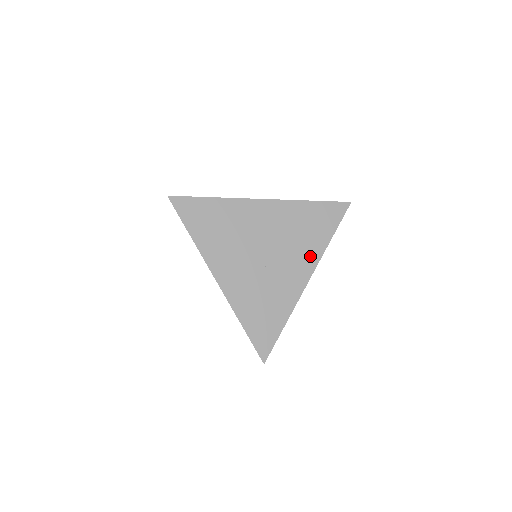
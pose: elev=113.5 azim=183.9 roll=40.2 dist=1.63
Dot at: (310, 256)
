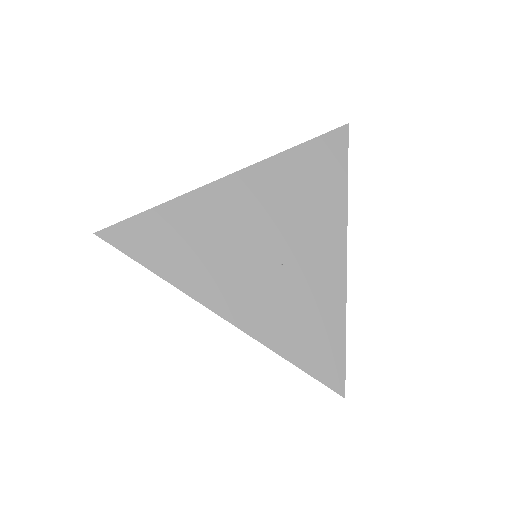
Dot at: (332, 221)
